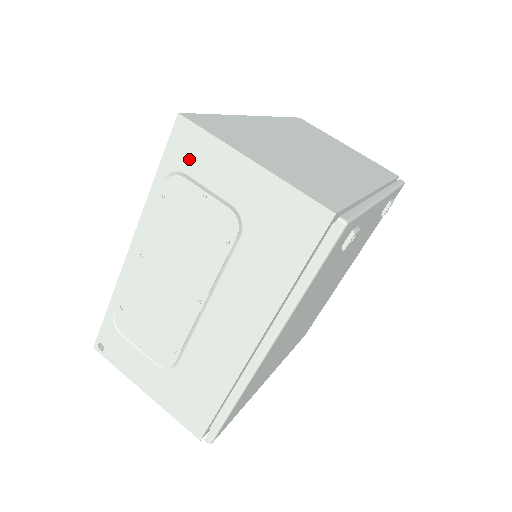
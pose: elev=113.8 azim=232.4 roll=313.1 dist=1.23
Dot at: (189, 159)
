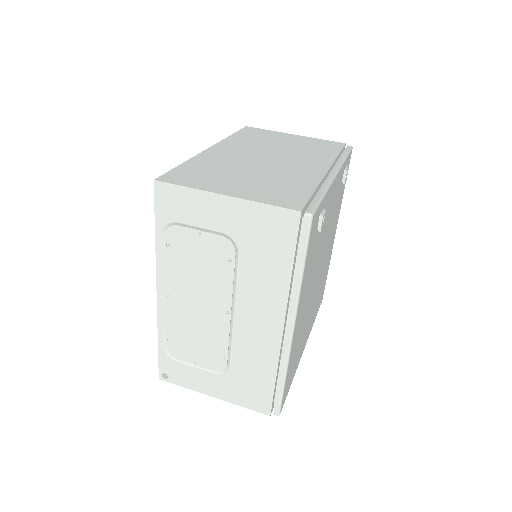
Dot at: (176, 211)
